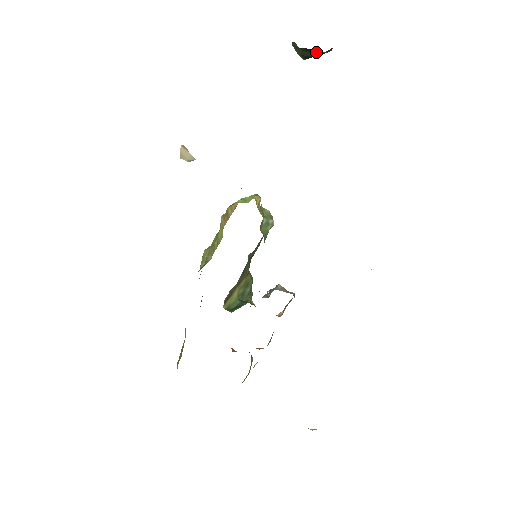
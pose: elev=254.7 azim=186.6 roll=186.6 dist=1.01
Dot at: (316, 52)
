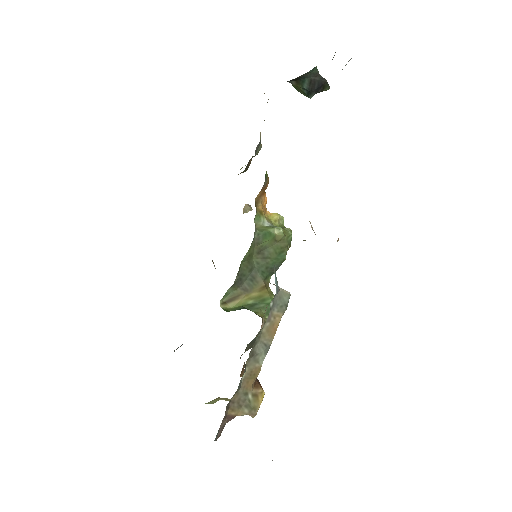
Dot at: (305, 81)
